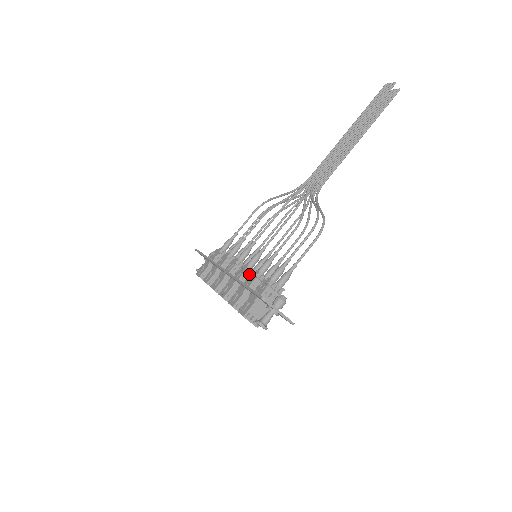
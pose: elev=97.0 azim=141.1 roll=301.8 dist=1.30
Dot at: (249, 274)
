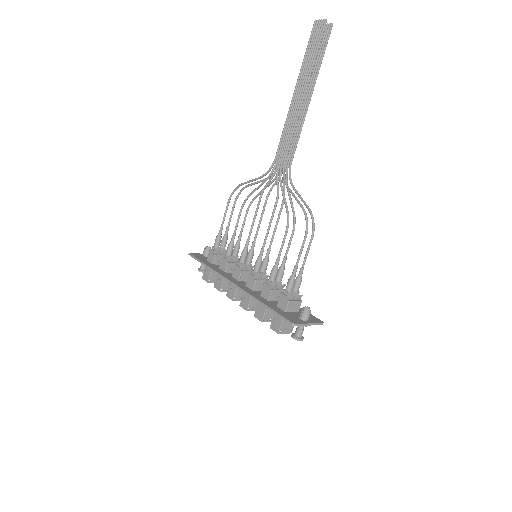
Dot at: (260, 280)
